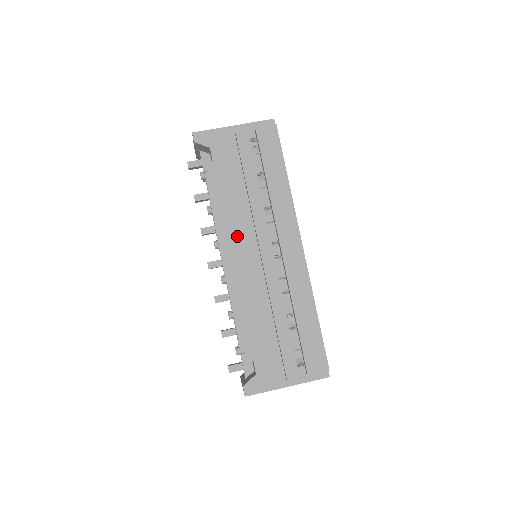
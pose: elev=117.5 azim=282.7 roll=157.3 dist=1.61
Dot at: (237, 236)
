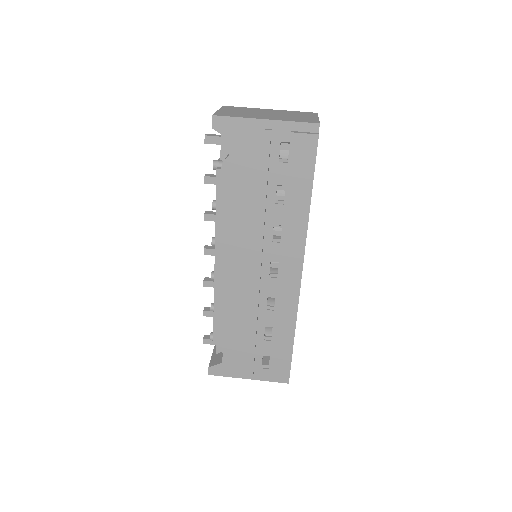
Dot at: (236, 245)
